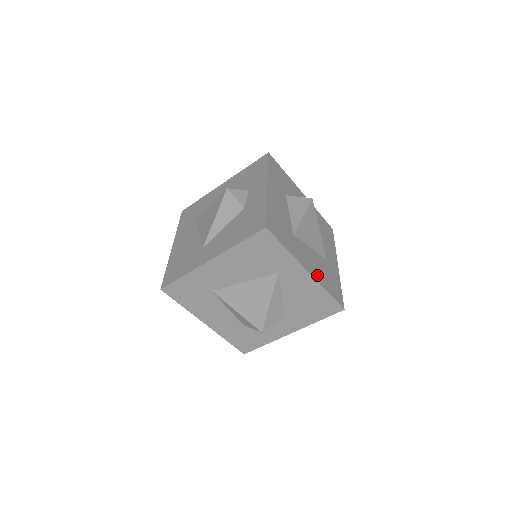
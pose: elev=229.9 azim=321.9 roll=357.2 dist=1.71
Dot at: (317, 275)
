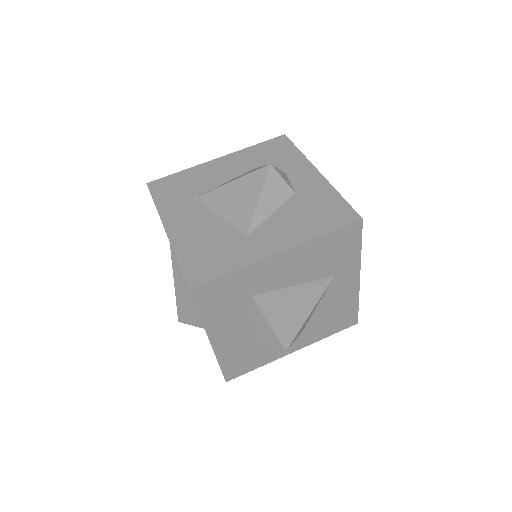
Dot at: occluded
